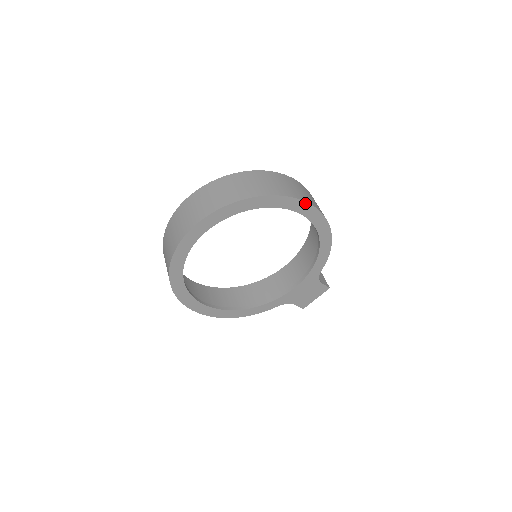
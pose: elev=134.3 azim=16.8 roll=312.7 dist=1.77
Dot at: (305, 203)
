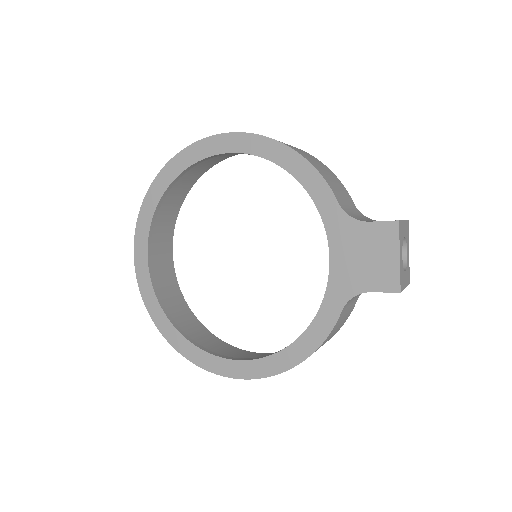
Dot at: (205, 141)
